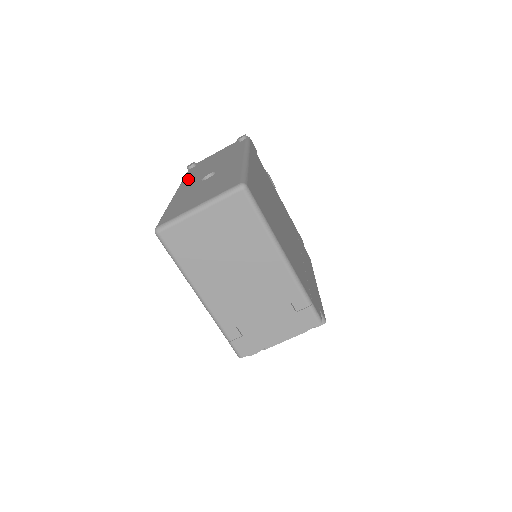
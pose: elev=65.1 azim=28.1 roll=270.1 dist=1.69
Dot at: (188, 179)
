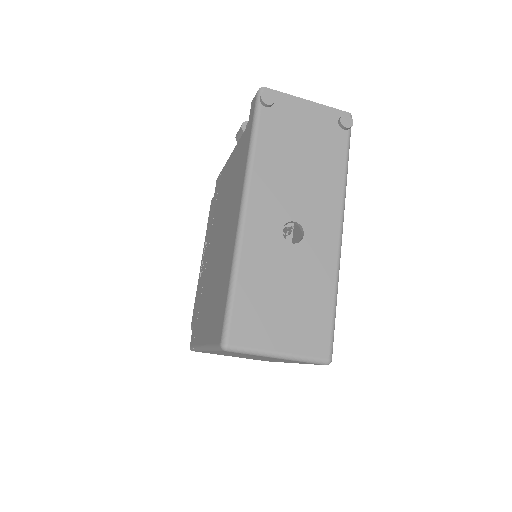
Dot at: (263, 176)
